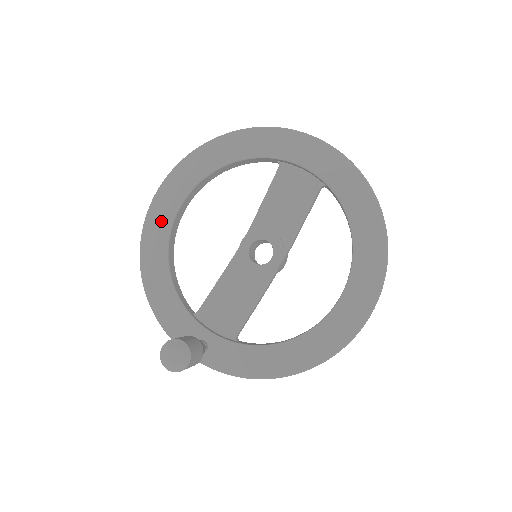
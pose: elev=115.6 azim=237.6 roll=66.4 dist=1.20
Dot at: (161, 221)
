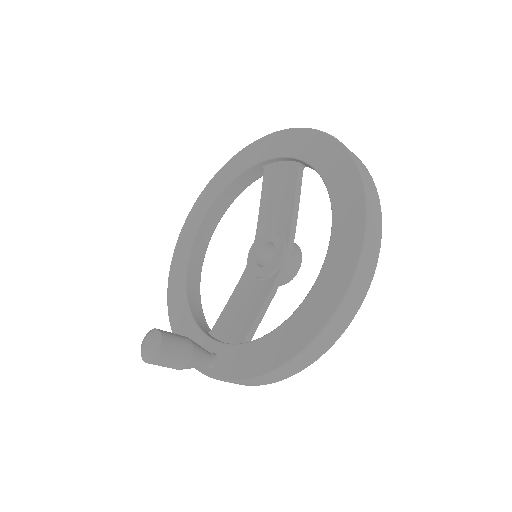
Dot at: (181, 259)
